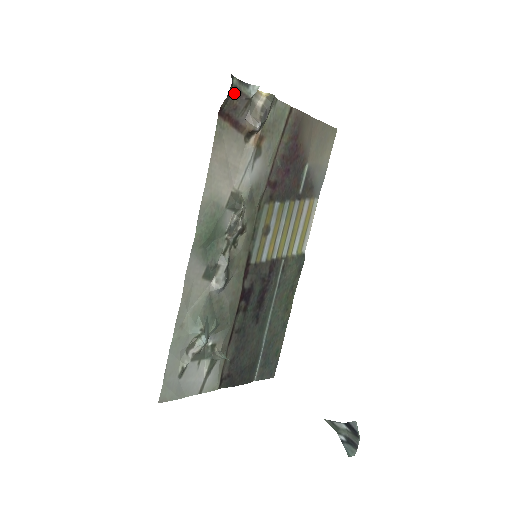
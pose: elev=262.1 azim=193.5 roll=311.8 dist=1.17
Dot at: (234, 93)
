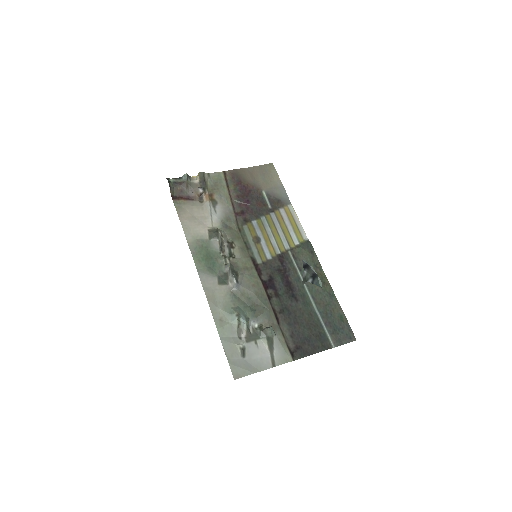
Dot at: (175, 185)
